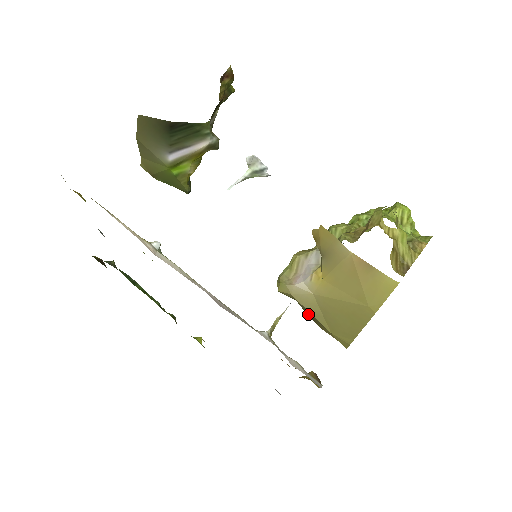
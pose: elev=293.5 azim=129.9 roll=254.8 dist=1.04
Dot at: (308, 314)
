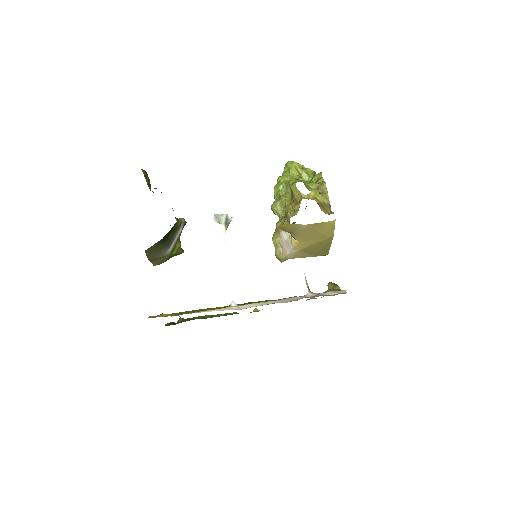
Dot at: occluded
